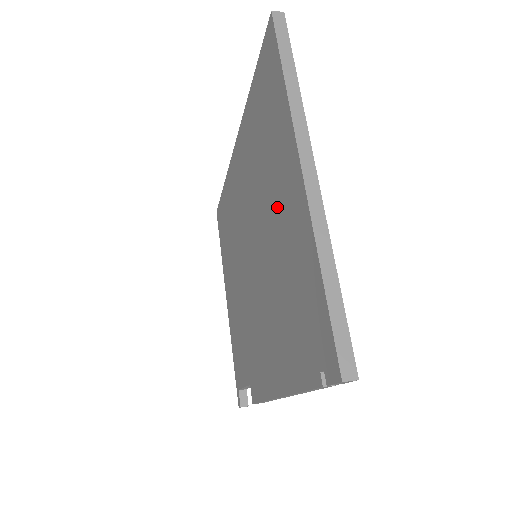
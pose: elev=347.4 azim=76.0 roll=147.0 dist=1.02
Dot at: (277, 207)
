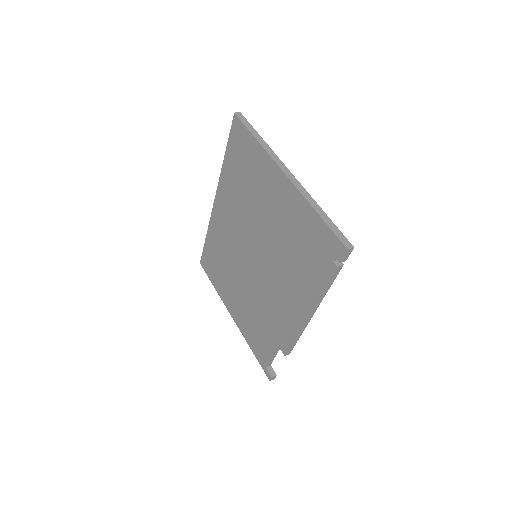
Dot at: (271, 207)
